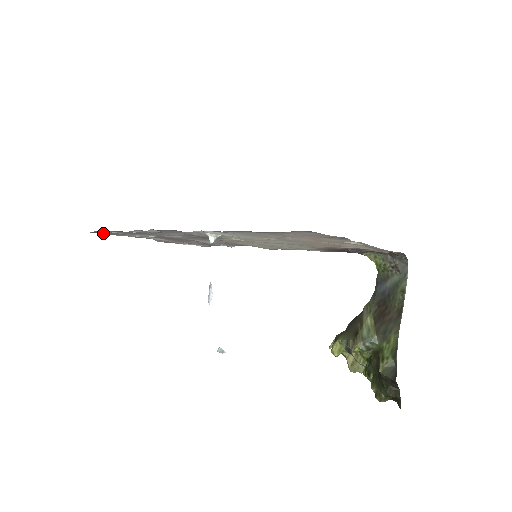
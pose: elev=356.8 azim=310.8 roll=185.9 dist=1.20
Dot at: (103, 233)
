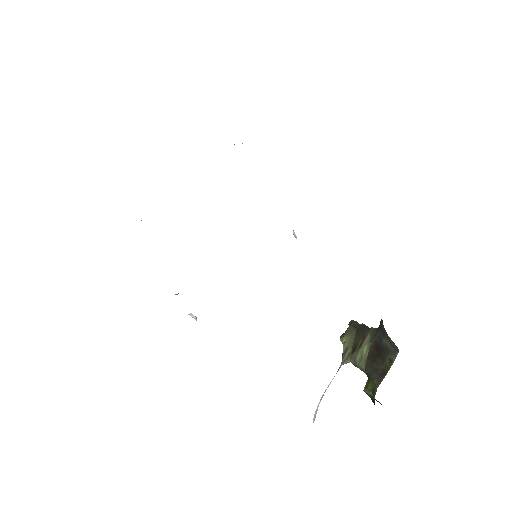
Dot at: occluded
